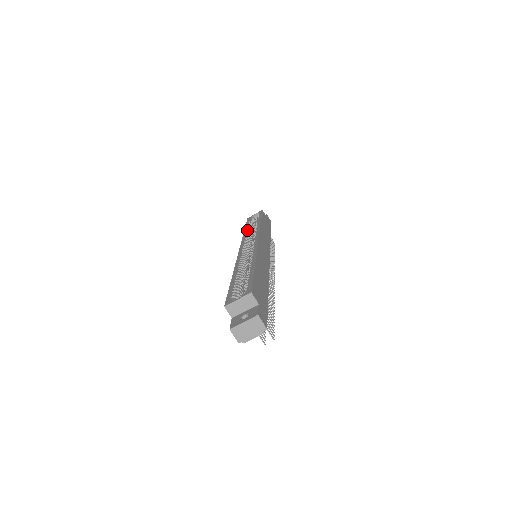
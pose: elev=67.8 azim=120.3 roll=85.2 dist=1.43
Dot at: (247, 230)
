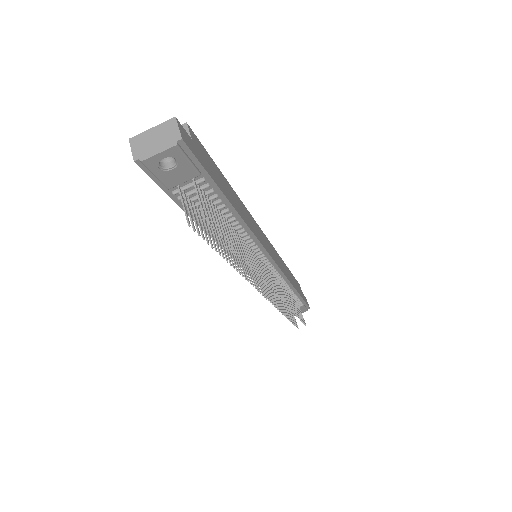
Dot at: occluded
